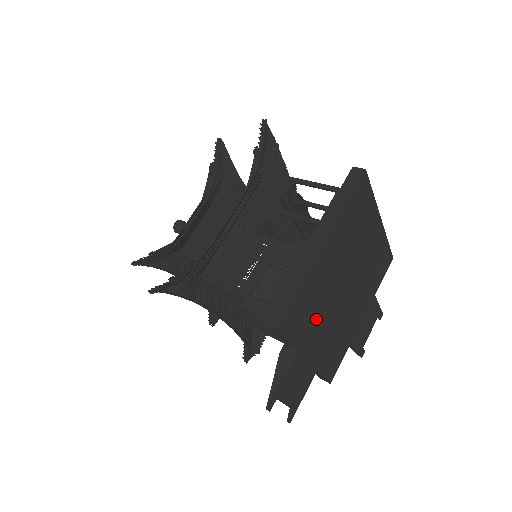
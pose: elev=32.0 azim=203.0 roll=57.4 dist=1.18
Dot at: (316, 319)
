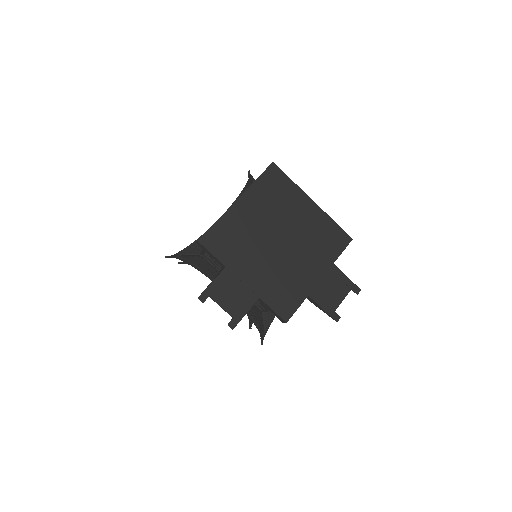
Dot at: (244, 251)
